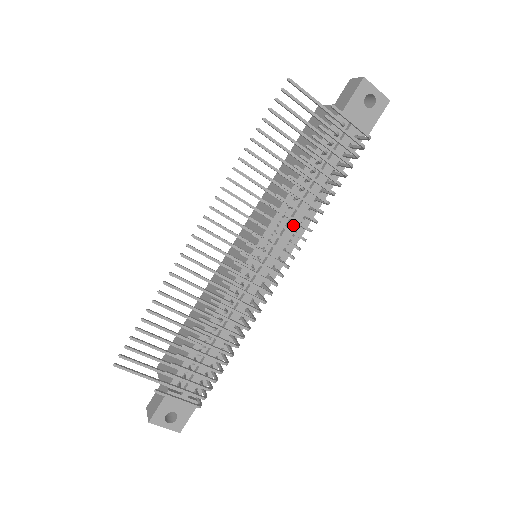
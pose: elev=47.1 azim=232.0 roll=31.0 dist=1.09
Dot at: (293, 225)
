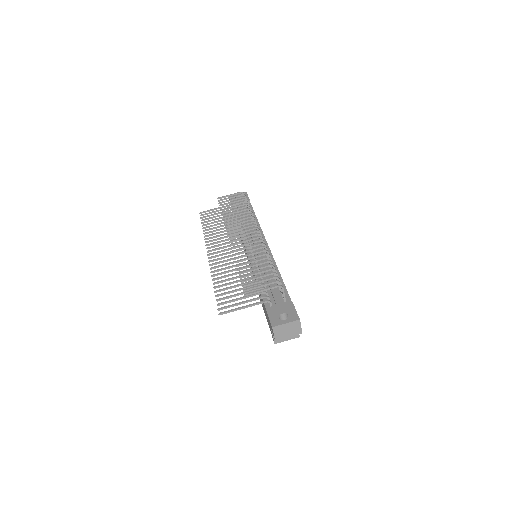
Dot at: occluded
